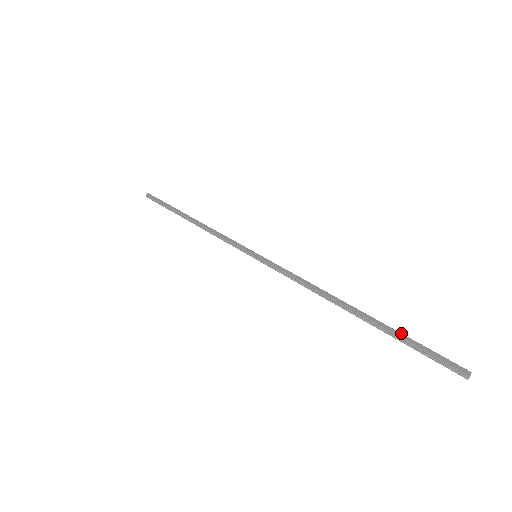
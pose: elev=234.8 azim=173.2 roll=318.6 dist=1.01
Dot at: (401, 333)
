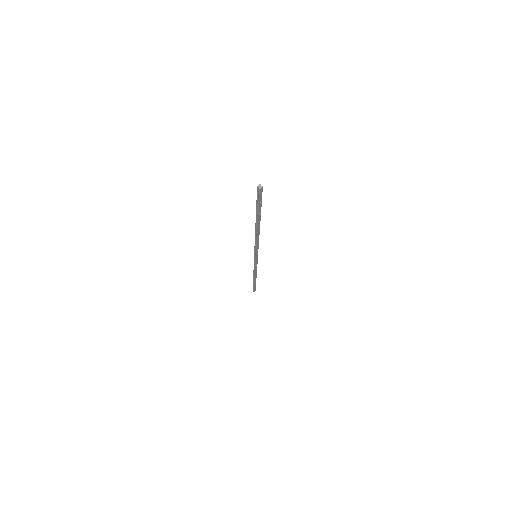
Dot at: occluded
